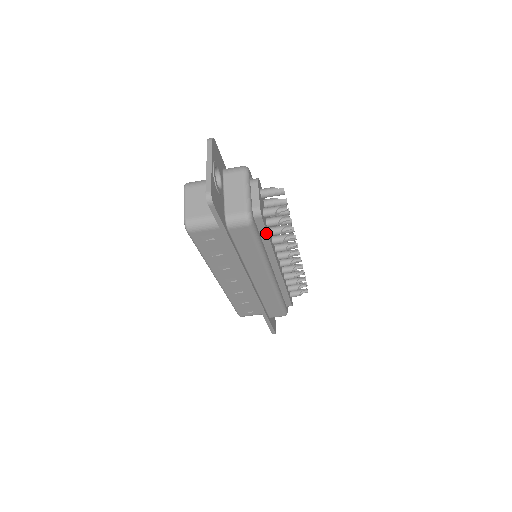
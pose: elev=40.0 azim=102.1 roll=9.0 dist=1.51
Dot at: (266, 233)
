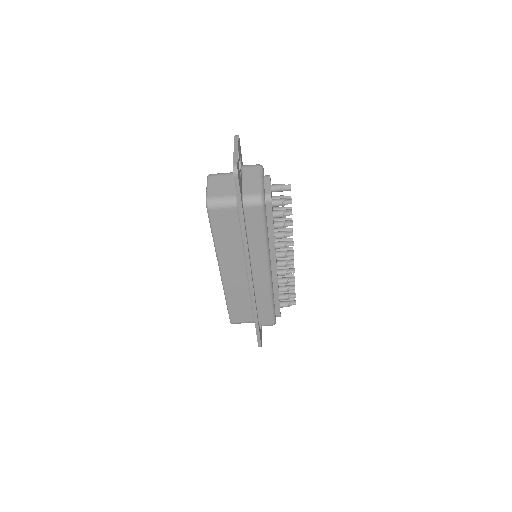
Dot at: (272, 221)
